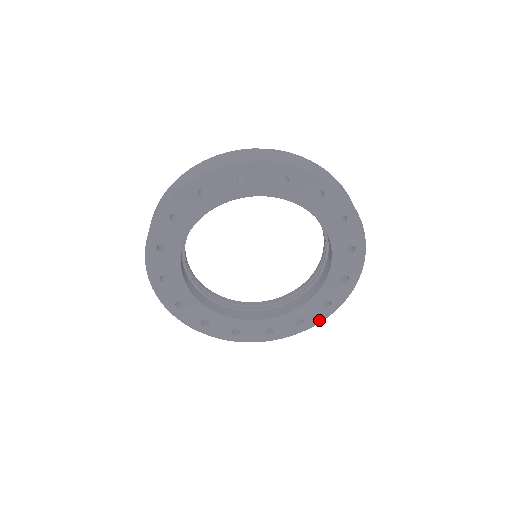
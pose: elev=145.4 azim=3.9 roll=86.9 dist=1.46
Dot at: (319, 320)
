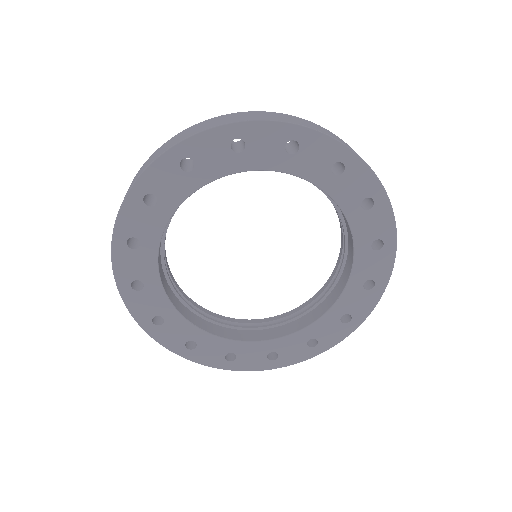
Dot at: (369, 308)
